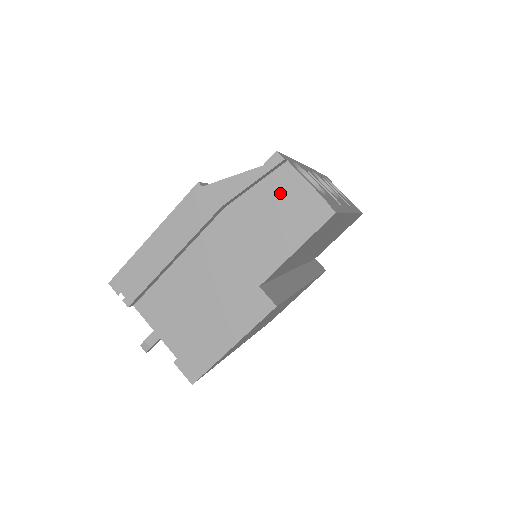
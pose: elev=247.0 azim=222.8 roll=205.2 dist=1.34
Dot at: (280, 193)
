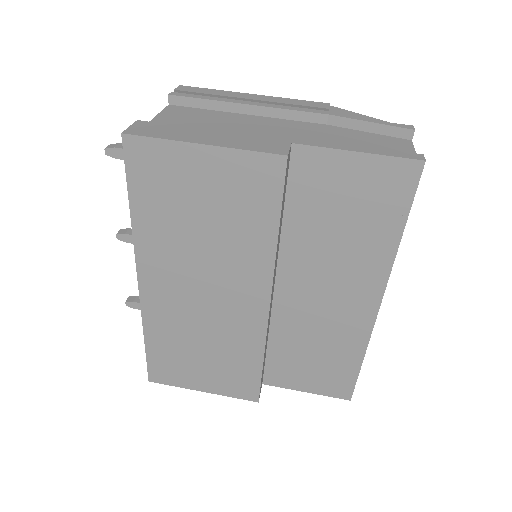
Dot at: (383, 143)
